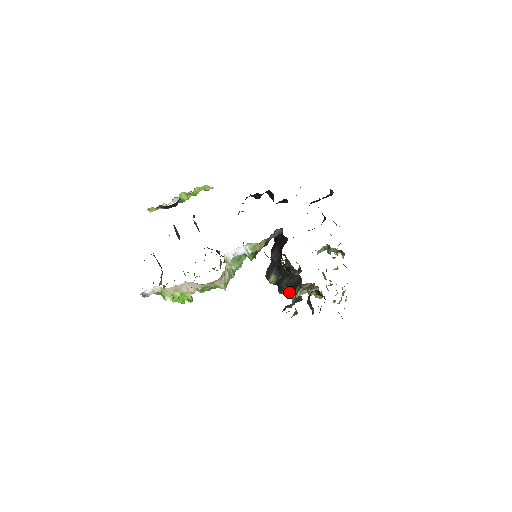
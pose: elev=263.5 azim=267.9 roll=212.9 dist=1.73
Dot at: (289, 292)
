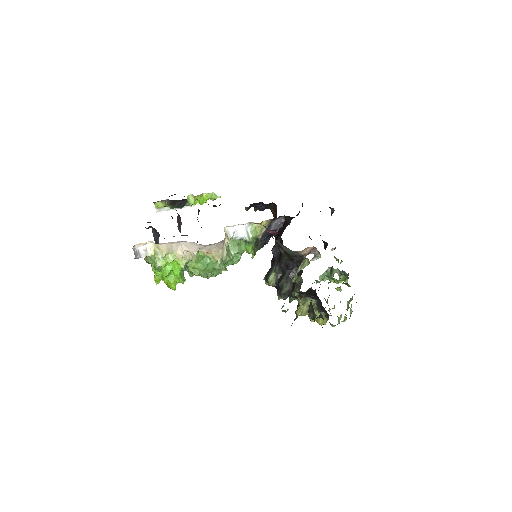
Dot at: (289, 291)
